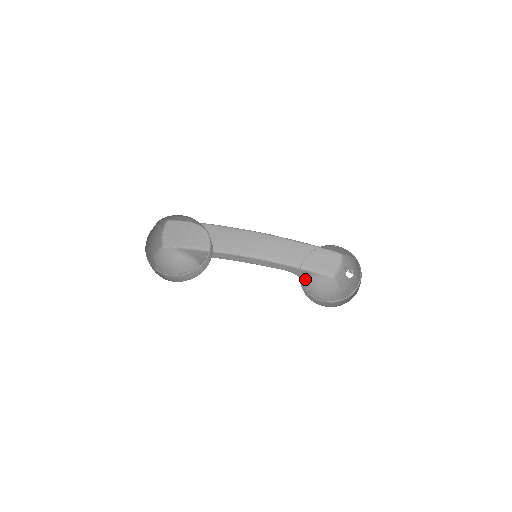
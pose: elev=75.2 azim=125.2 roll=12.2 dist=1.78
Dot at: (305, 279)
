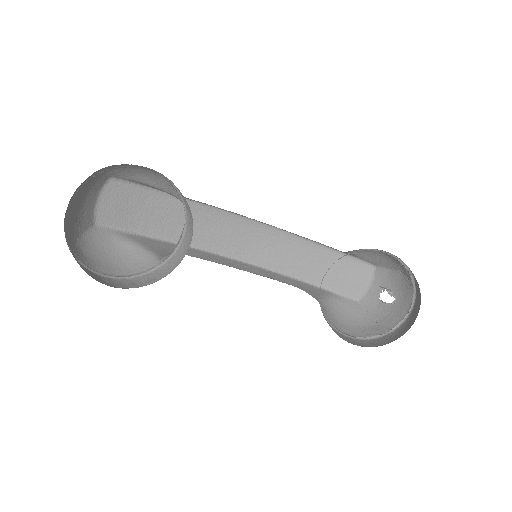
Dot at: (321, 300)
